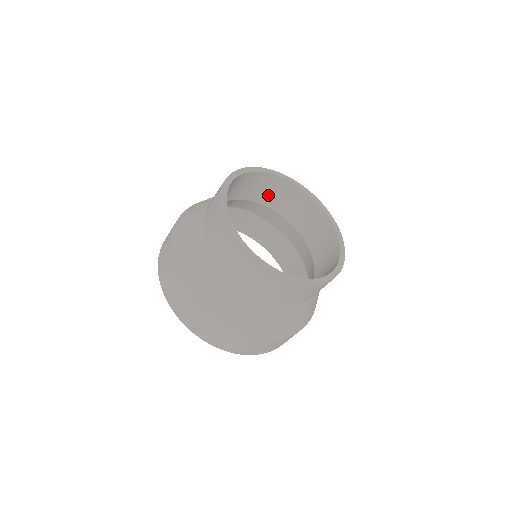
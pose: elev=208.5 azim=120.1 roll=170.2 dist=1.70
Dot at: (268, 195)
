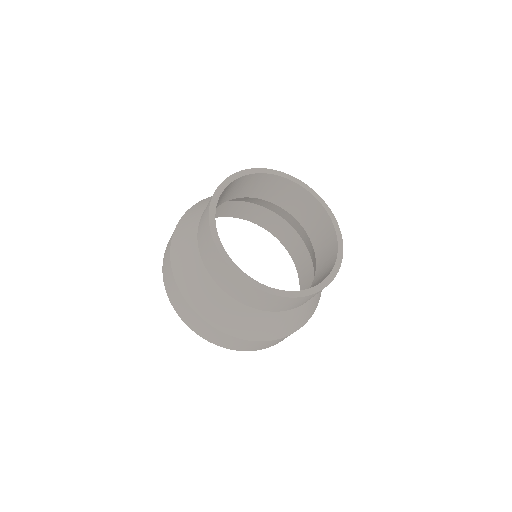
Dot at: (263, 190)
